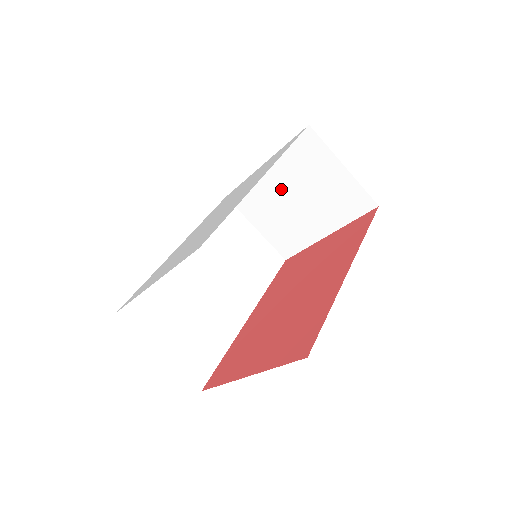
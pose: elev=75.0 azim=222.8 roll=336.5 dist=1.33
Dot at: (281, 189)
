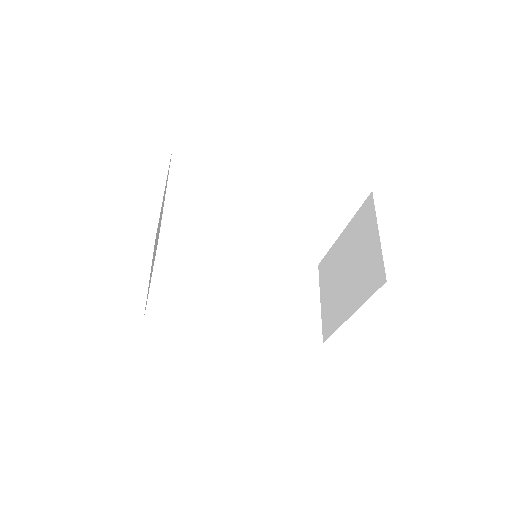
Dot at: (343, 258)
